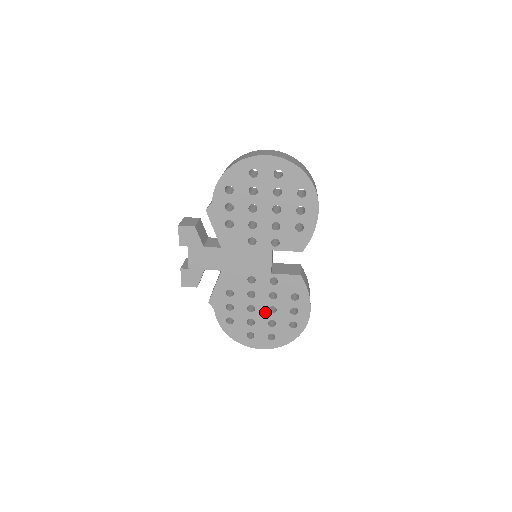
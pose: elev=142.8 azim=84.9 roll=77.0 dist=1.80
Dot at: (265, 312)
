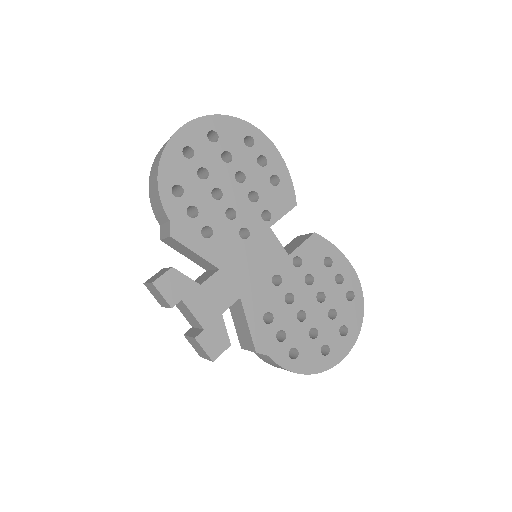
Dot at: (317, 307)
